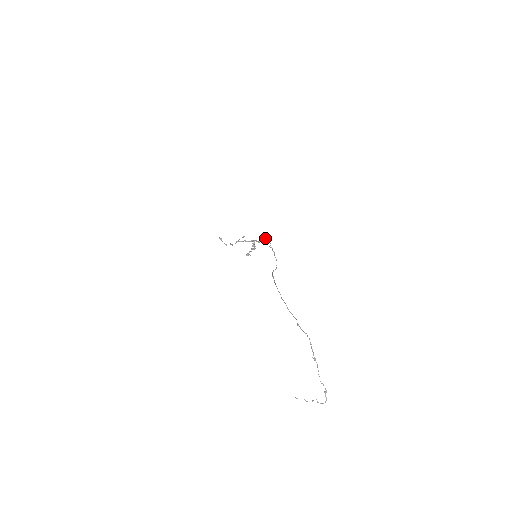
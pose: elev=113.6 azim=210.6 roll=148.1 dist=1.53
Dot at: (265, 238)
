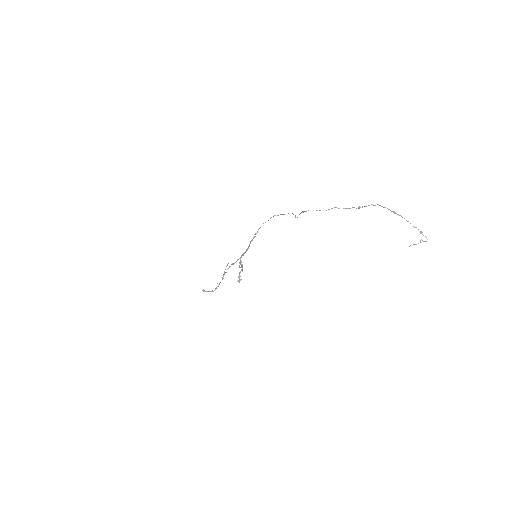
Dot at: (254, 234)
